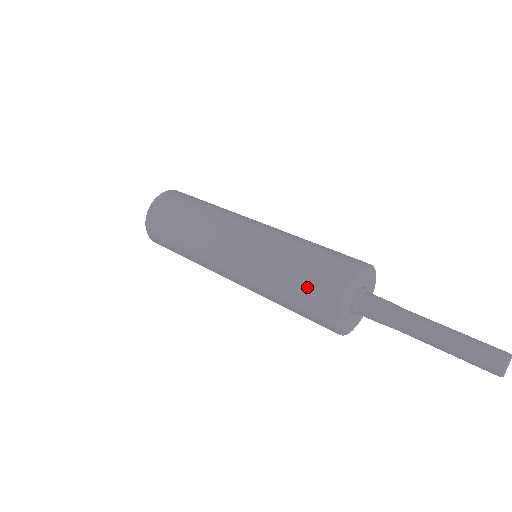
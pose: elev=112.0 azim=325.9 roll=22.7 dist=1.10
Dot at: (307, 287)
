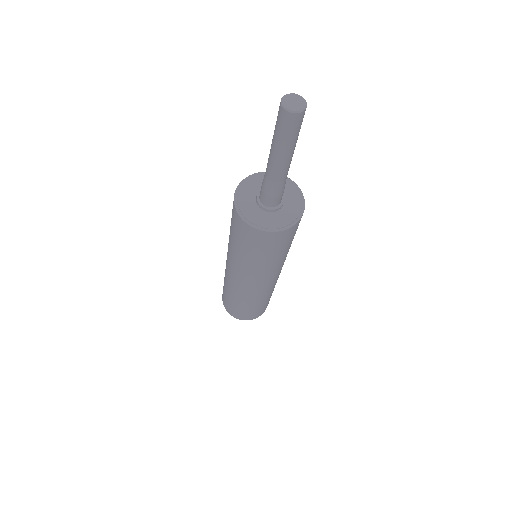
Dot at: occluded
